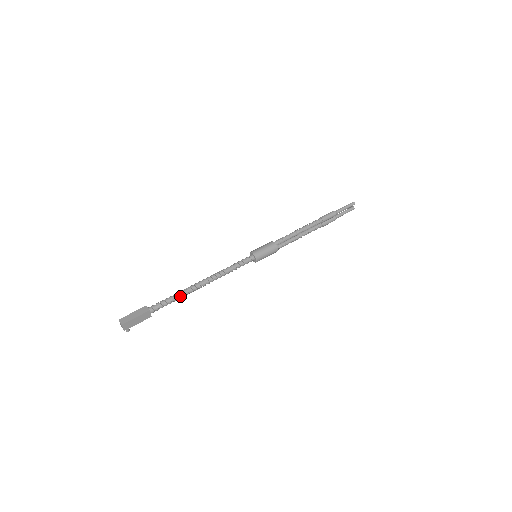
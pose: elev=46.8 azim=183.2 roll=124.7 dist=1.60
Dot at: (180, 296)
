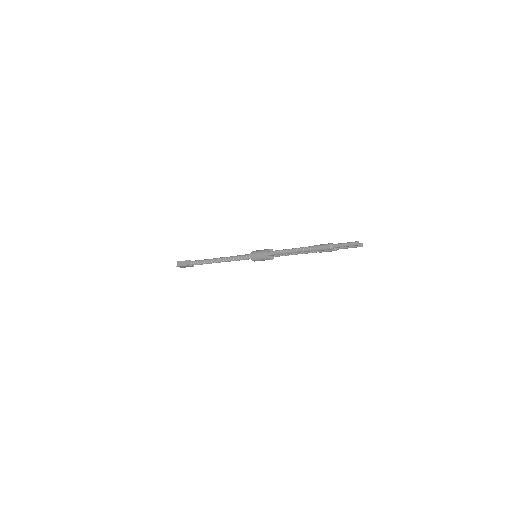
Dot at: (206, 263)
